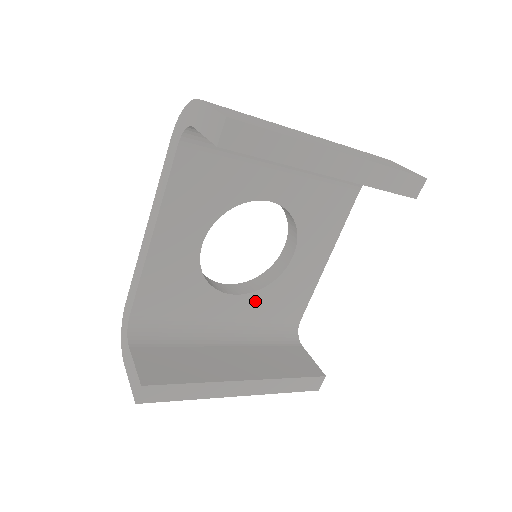
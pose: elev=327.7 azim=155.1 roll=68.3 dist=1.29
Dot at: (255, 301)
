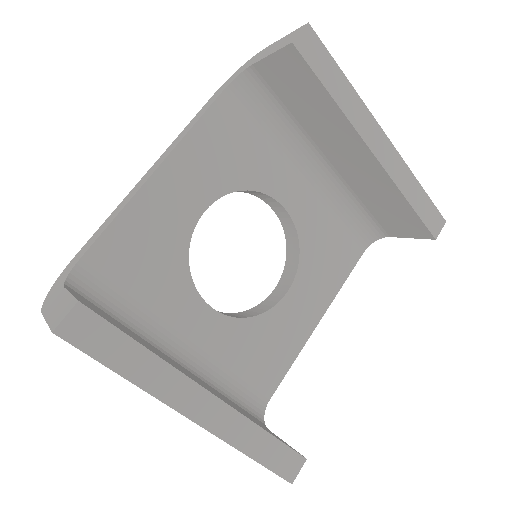
Dot at: (230, 333)
